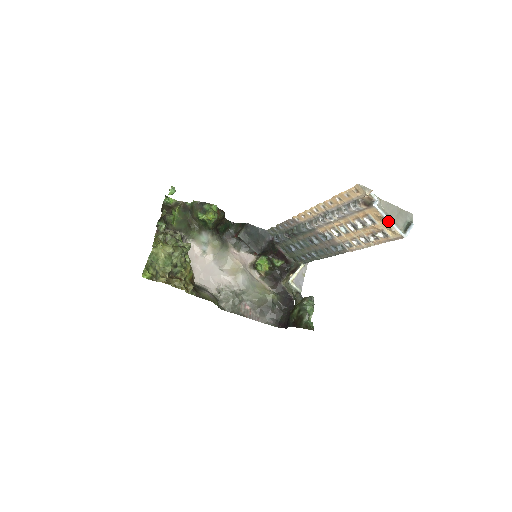
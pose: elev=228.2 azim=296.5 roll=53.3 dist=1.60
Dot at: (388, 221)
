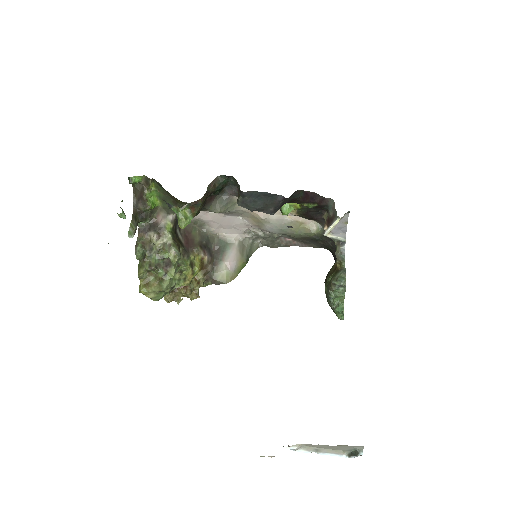
Dot at: (319, 453)
